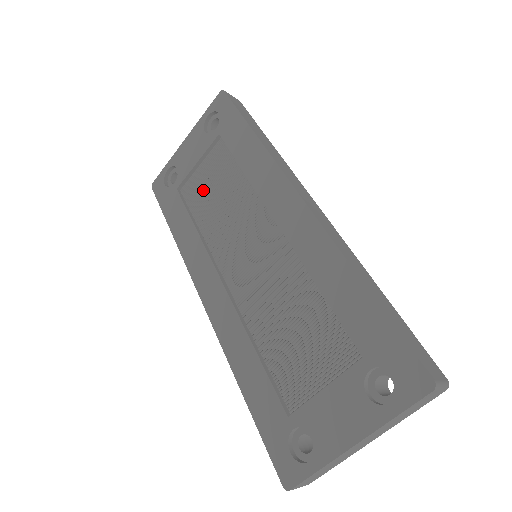
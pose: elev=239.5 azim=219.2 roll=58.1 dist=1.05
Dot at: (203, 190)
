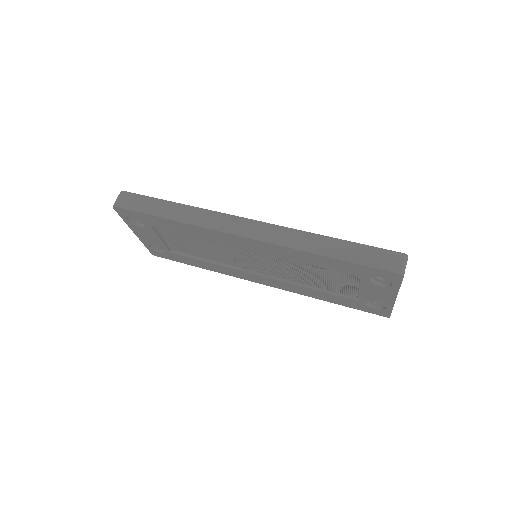
Dot at: (184, 246)
